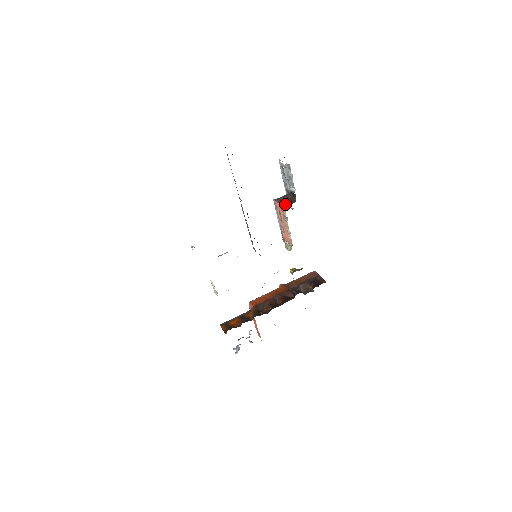
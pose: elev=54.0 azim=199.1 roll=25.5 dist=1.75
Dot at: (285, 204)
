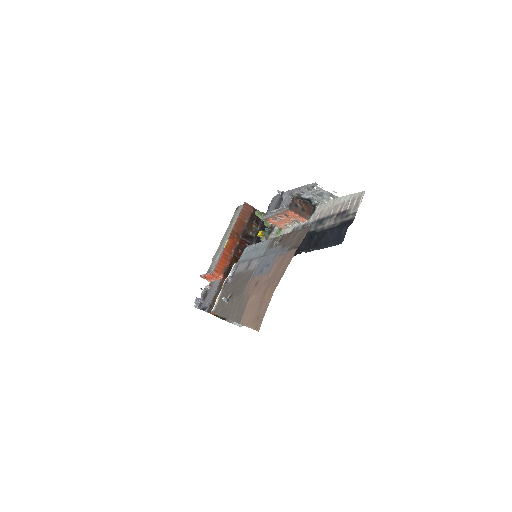
Dot at: (305, 215)
